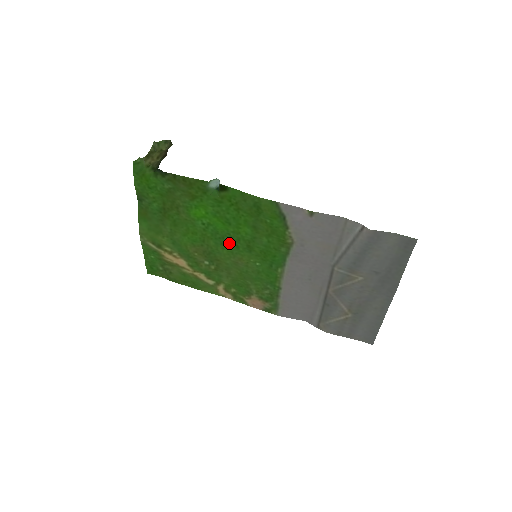
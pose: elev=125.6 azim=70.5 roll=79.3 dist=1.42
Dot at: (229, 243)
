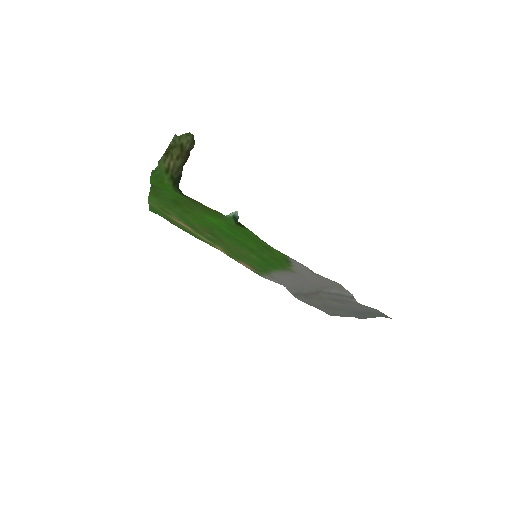
Dot at: (234, 240)
